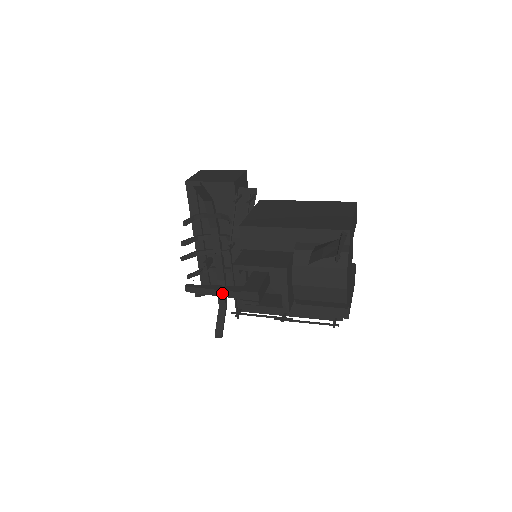
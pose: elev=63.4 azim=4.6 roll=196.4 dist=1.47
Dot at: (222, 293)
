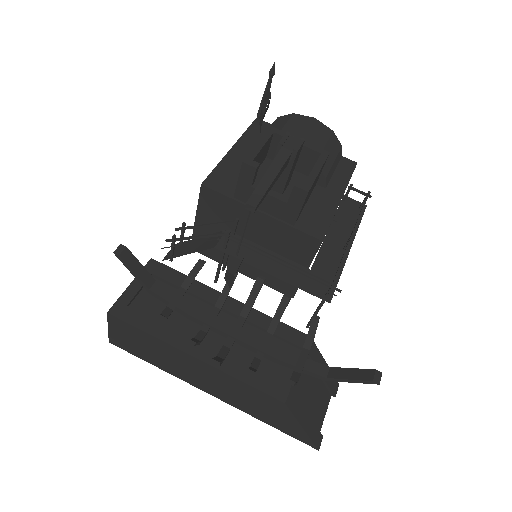
Dot at: (275, 167)
